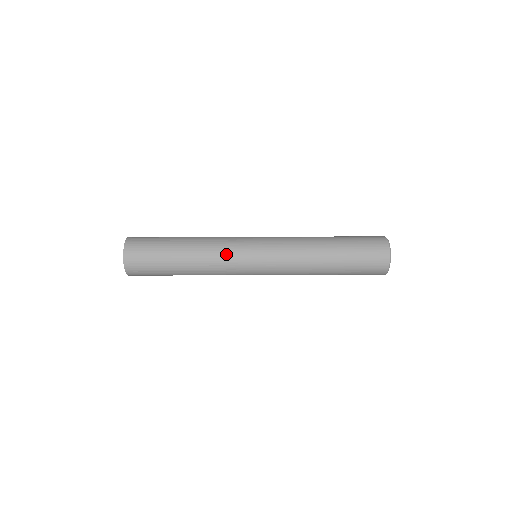
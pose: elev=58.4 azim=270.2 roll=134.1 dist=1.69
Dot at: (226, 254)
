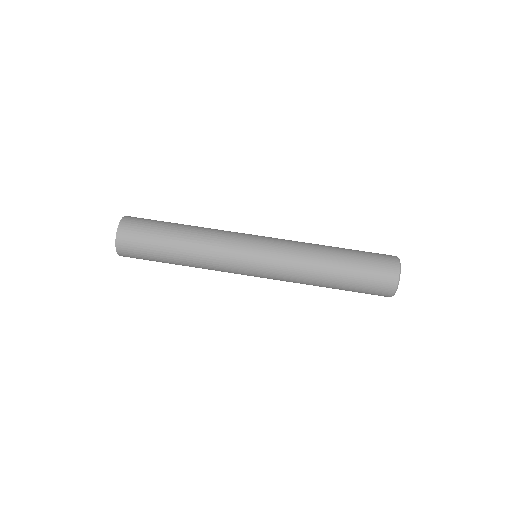
Dot at: (229, 231)
